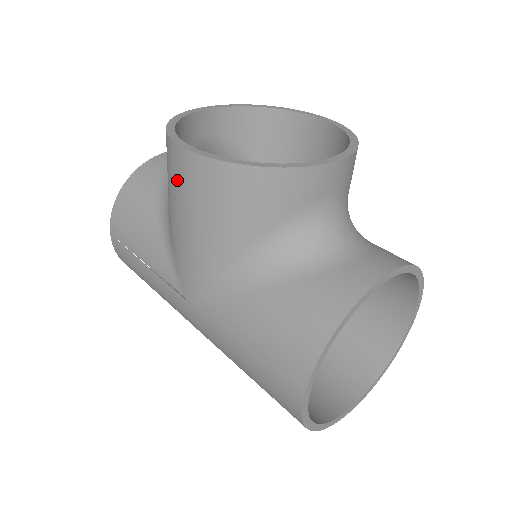
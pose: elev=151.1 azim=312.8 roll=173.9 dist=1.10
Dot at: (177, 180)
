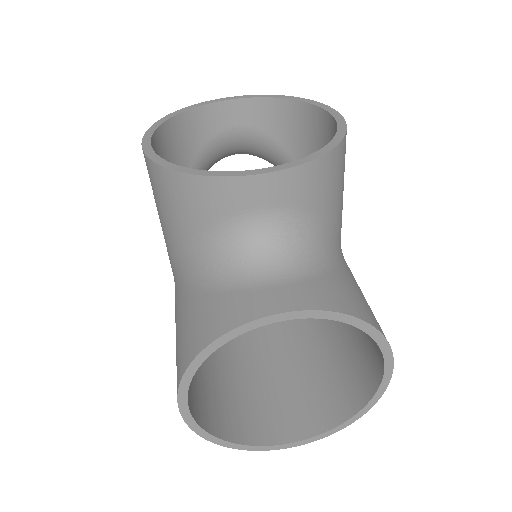
Dot at: occluded
